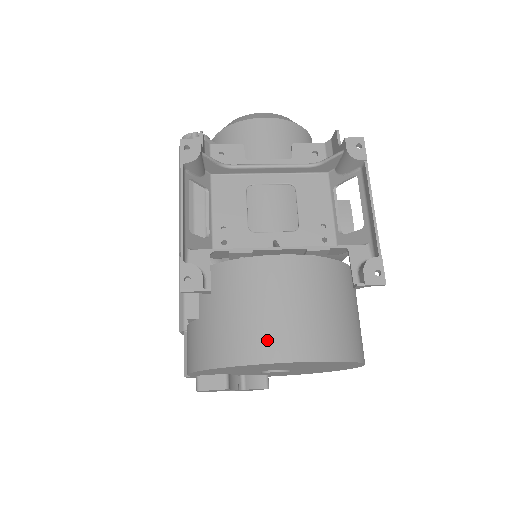
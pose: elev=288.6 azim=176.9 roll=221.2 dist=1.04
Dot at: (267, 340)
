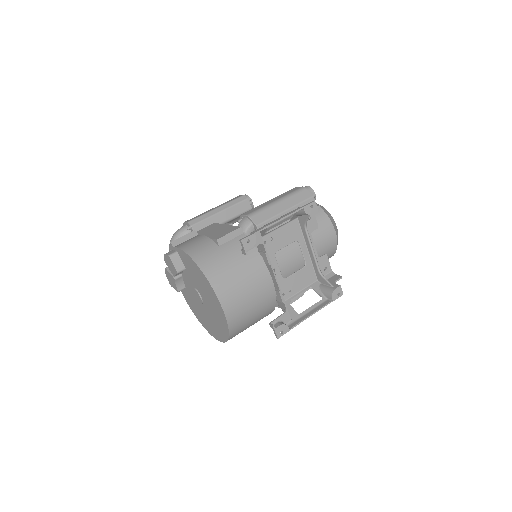
Dot at: (229, 292)
